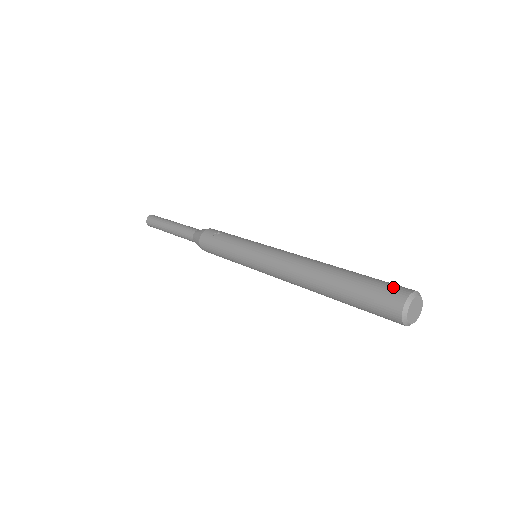
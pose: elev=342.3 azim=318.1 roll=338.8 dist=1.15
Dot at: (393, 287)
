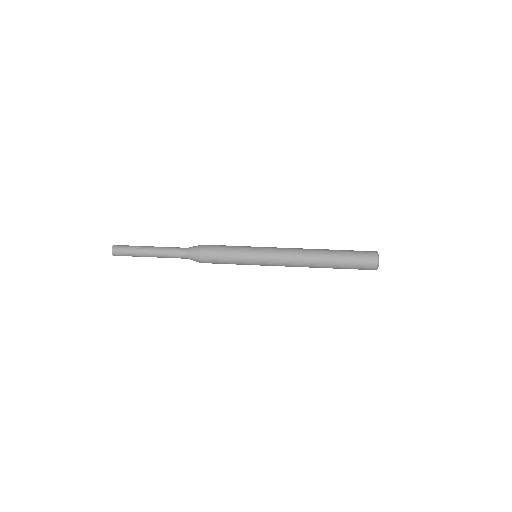
Dot at: (365, 251)
